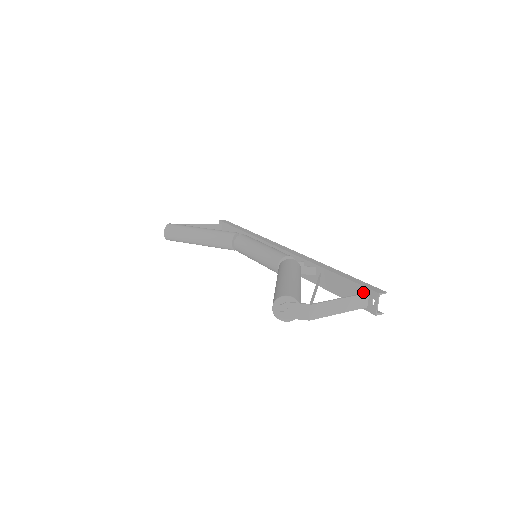
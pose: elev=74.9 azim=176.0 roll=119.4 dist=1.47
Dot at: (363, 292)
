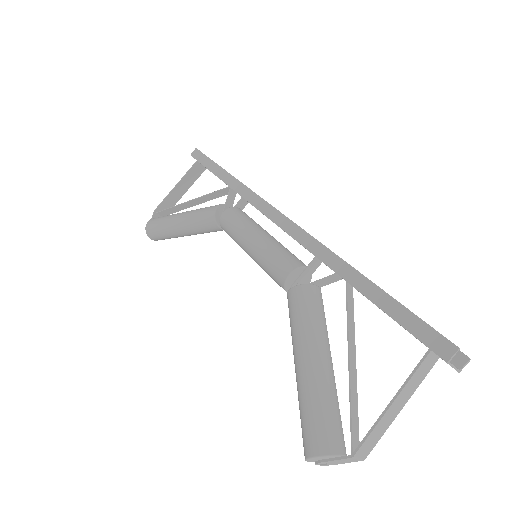
Dot at: occluded
